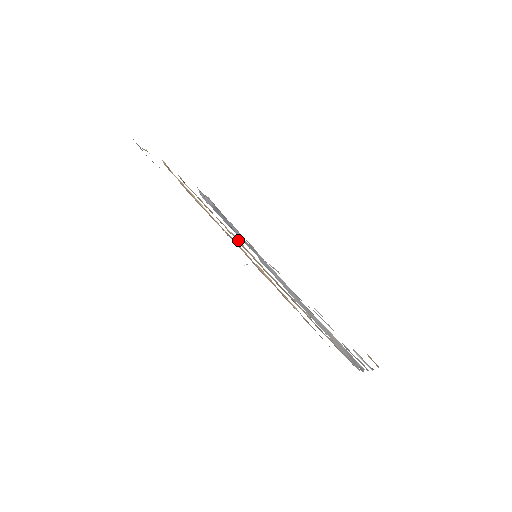
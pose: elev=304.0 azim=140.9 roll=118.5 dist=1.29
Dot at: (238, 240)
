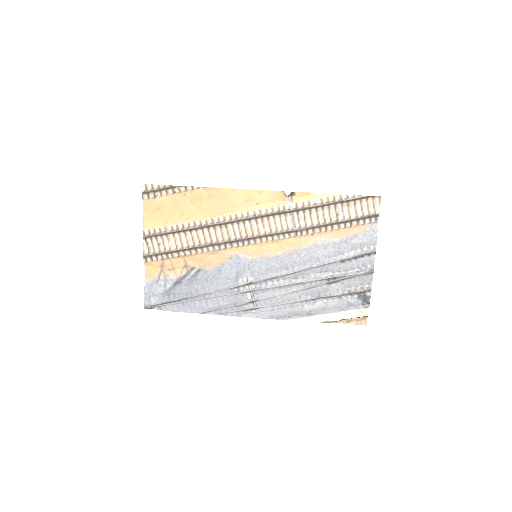
Dot at: (248, 233)
